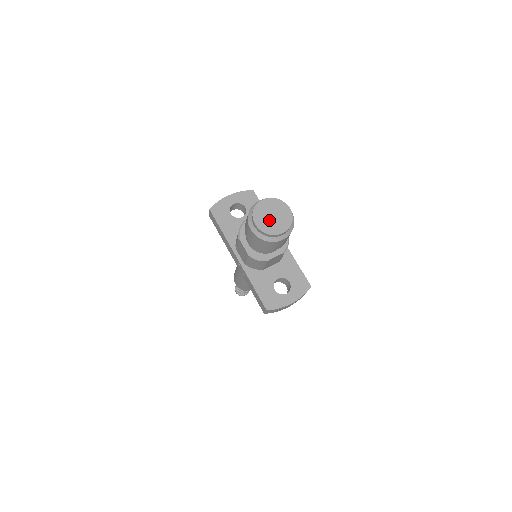
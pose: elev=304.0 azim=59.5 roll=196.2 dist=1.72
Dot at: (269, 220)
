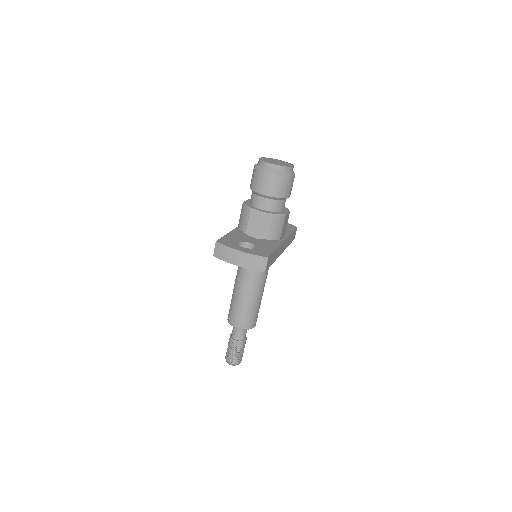
Dot at: (272, 161)
